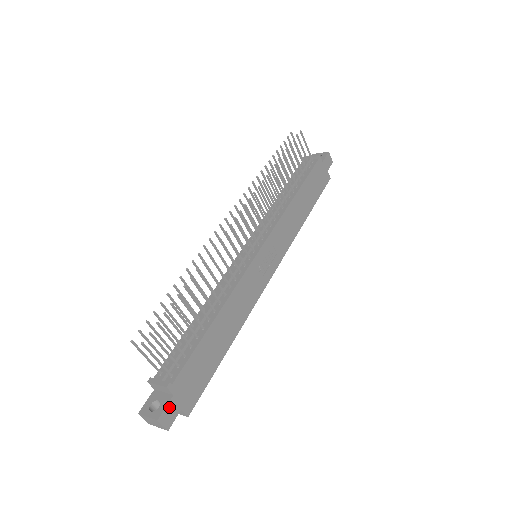
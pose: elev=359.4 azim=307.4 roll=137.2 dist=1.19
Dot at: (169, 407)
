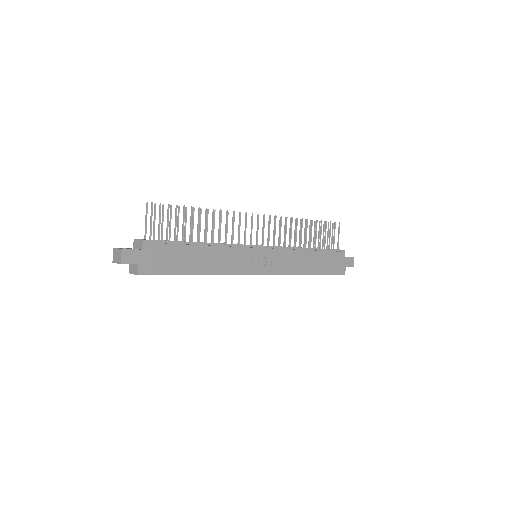
Dot at: (134, 252)
